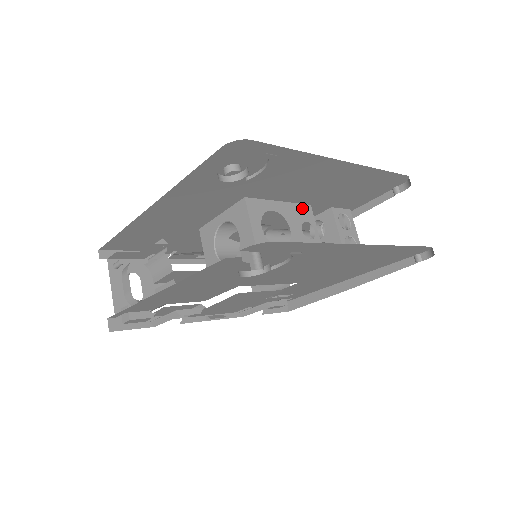
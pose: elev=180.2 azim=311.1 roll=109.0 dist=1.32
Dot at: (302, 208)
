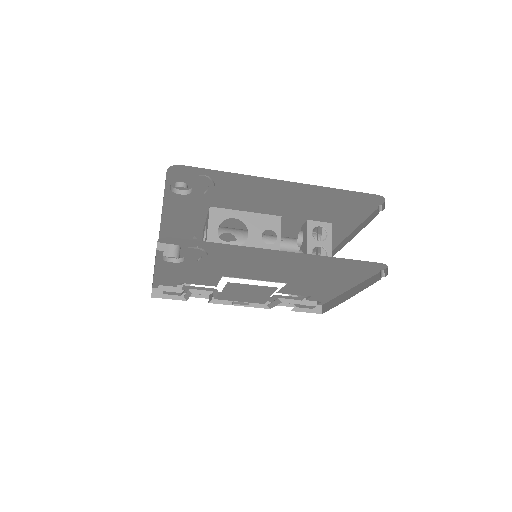
Dot at: (270, 218)
